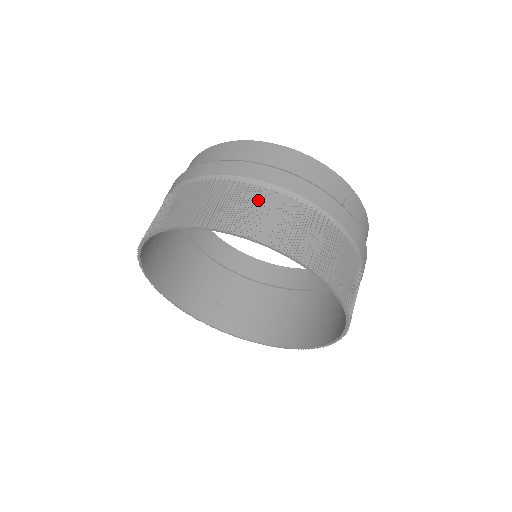
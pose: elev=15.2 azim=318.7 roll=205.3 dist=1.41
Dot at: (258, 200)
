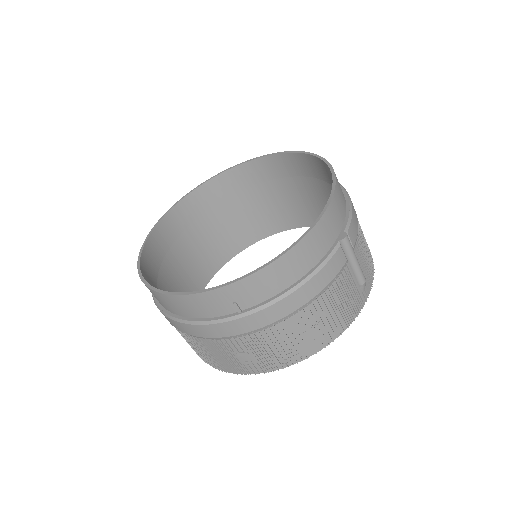
Dot at: (193, 343)
